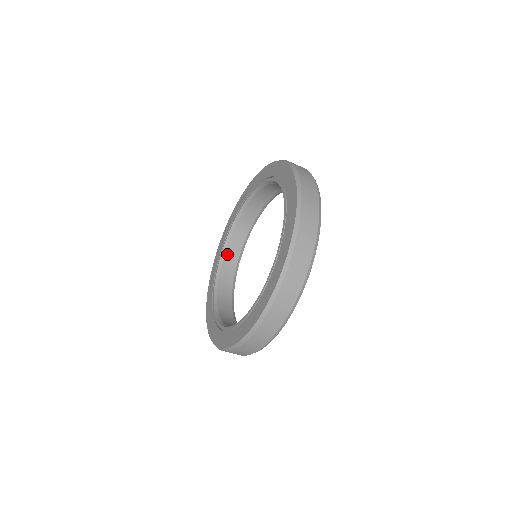
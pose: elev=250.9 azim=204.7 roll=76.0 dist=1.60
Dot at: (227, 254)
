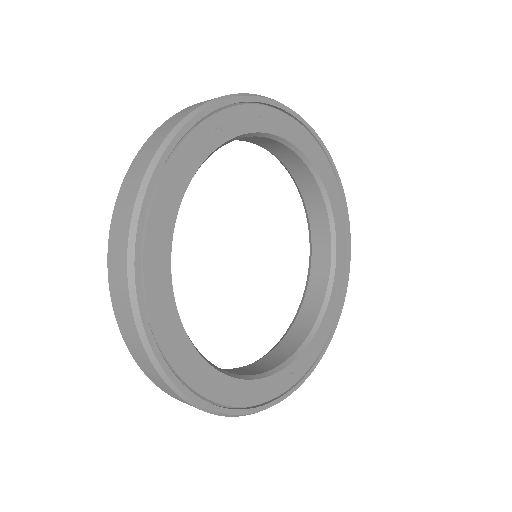
Dot at: (314, 262)
